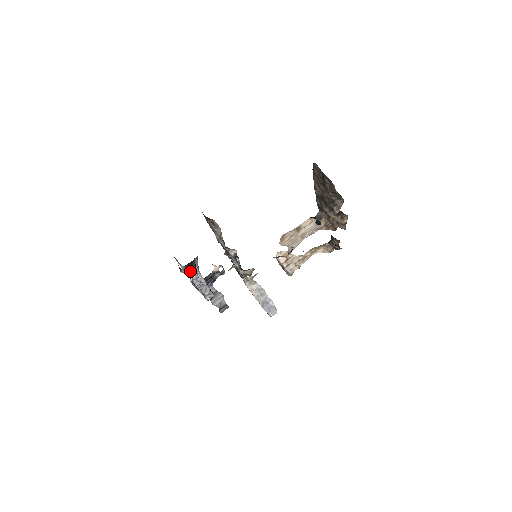
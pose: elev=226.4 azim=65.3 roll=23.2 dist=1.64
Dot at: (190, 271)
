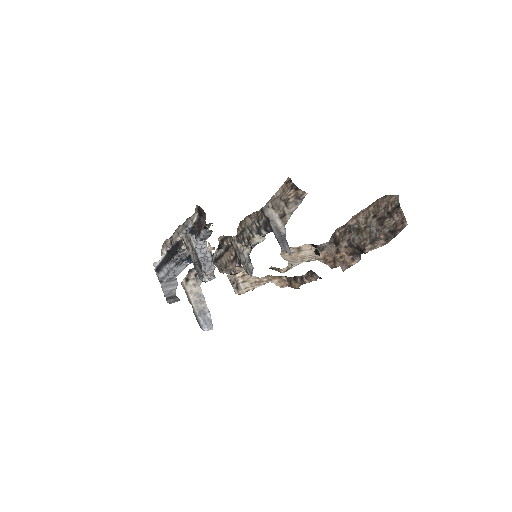
Dot at: (207, 236)
